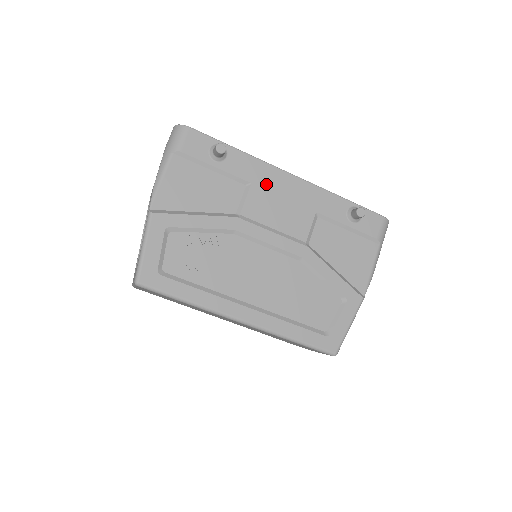
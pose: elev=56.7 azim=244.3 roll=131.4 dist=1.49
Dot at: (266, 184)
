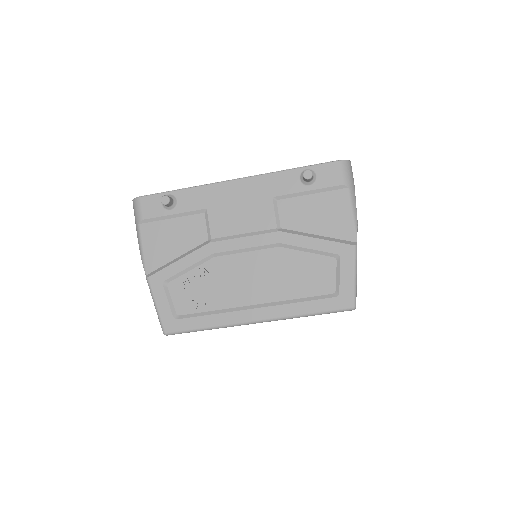
Dot at: (218, 202)
